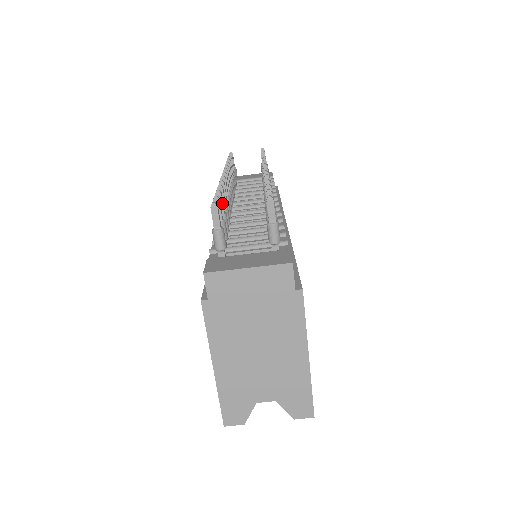
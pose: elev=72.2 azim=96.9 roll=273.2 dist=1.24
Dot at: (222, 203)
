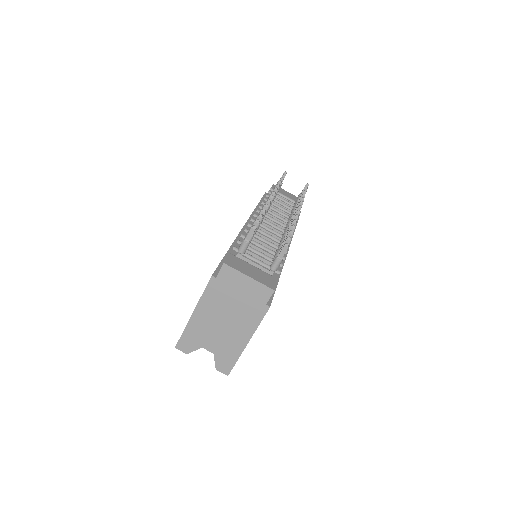
Dot at: occluded
